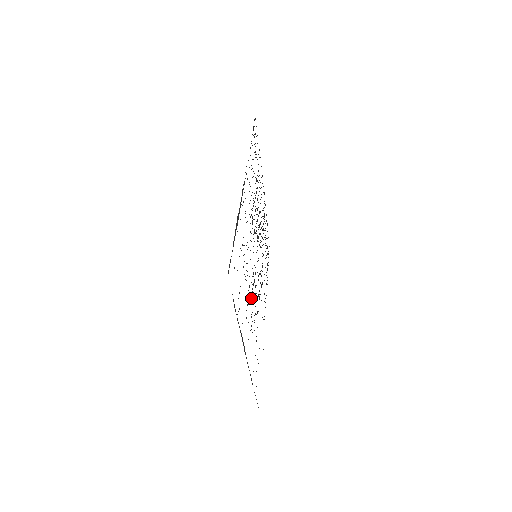
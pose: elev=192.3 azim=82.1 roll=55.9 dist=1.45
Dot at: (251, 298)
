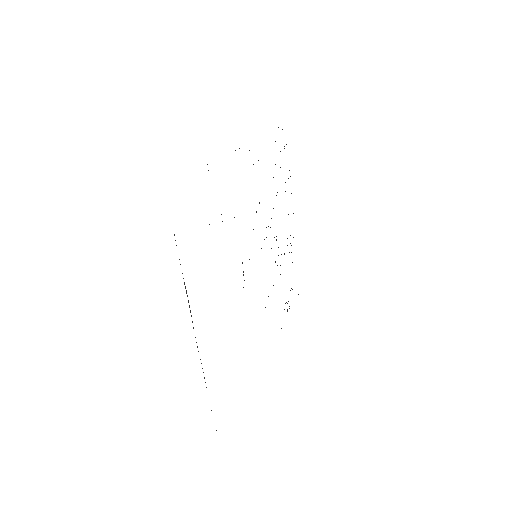
Dot at: occluded
